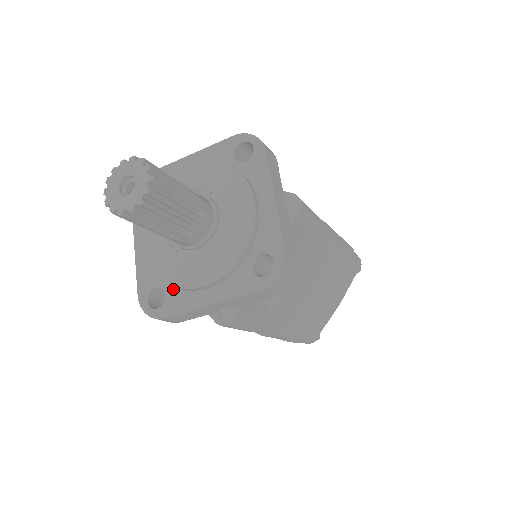
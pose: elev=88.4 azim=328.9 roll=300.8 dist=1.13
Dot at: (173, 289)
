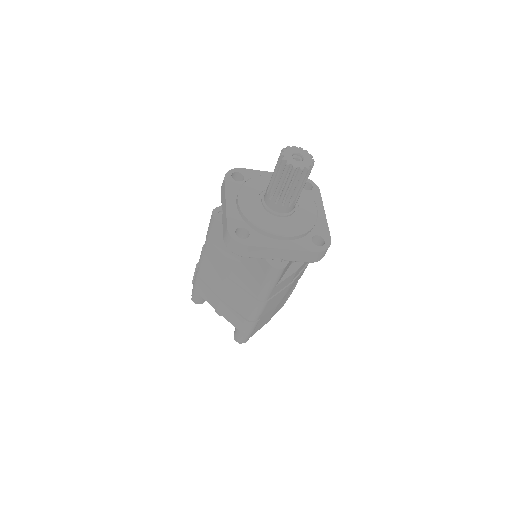
Dot at: (256, 232)
